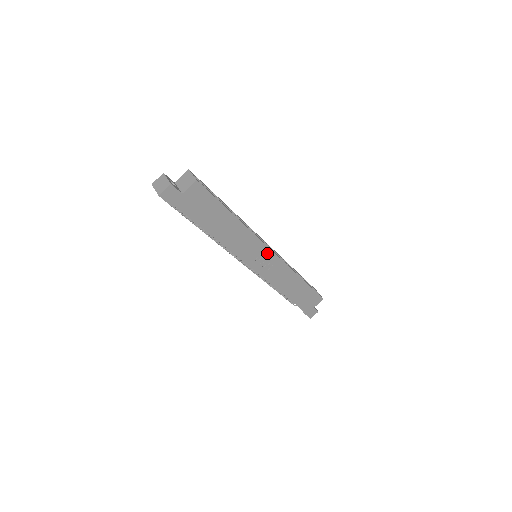
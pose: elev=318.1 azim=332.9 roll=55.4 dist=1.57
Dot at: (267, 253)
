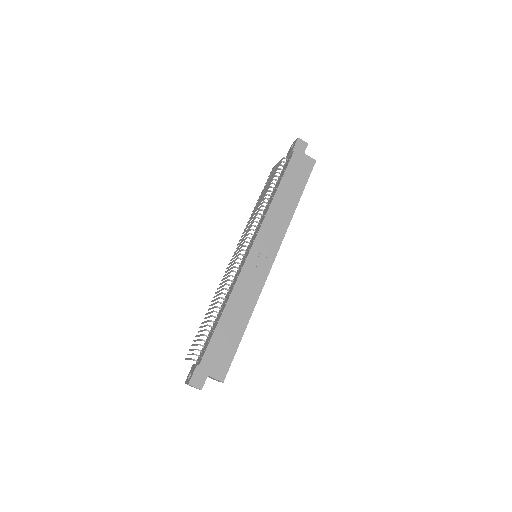
Dot at: (272, 254)
